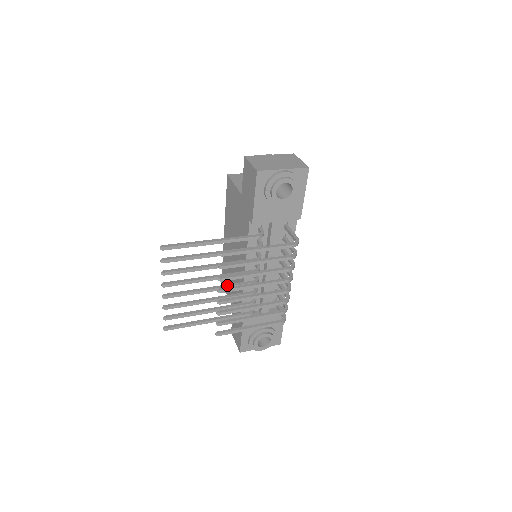
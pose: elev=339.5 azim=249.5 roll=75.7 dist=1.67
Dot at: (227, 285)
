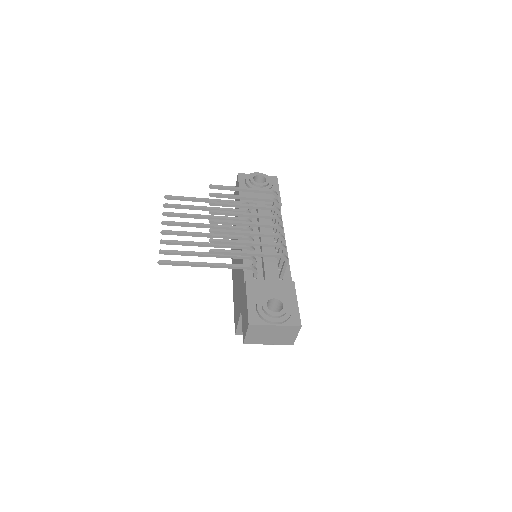
Dot at: (222, 235)
